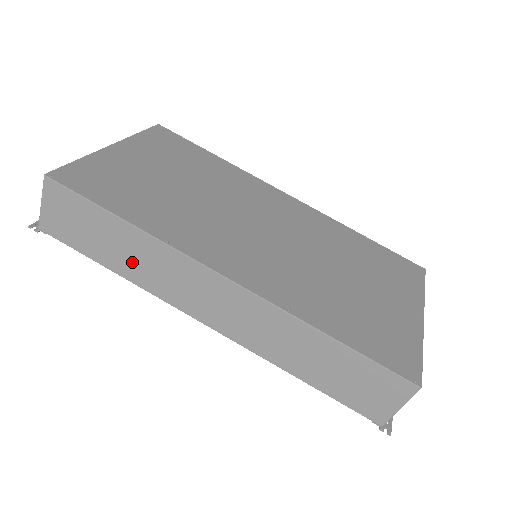
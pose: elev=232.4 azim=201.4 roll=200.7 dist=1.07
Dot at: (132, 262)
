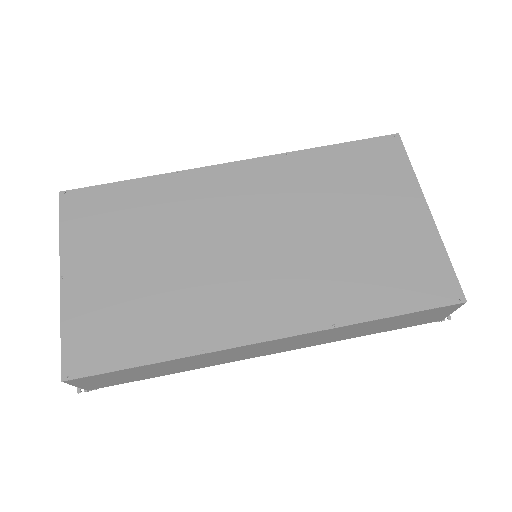
Dot at: (183, 367)
